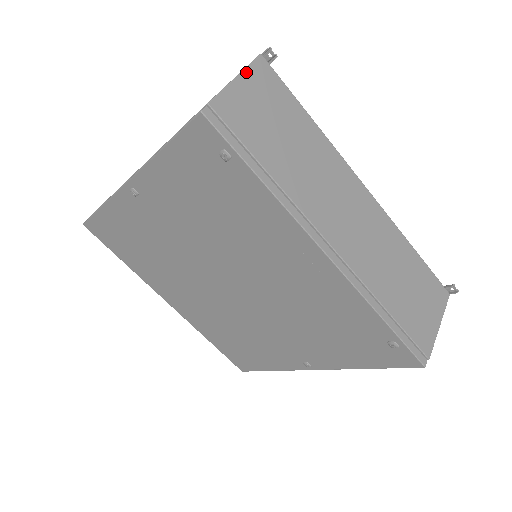
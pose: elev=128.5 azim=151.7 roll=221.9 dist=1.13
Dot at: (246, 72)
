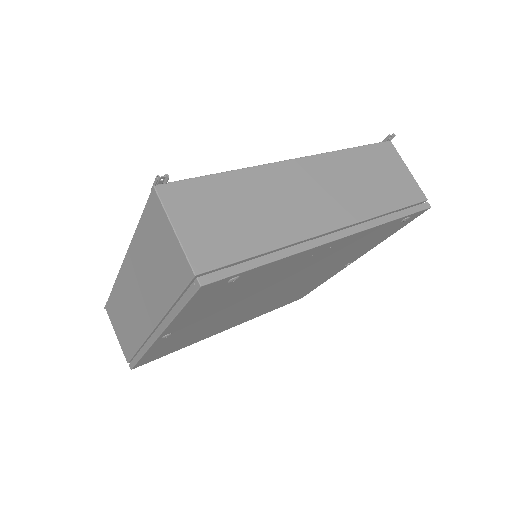
Dot at: (170, 215)
